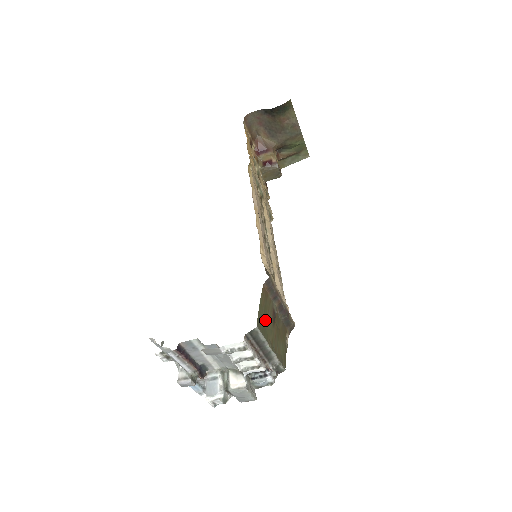
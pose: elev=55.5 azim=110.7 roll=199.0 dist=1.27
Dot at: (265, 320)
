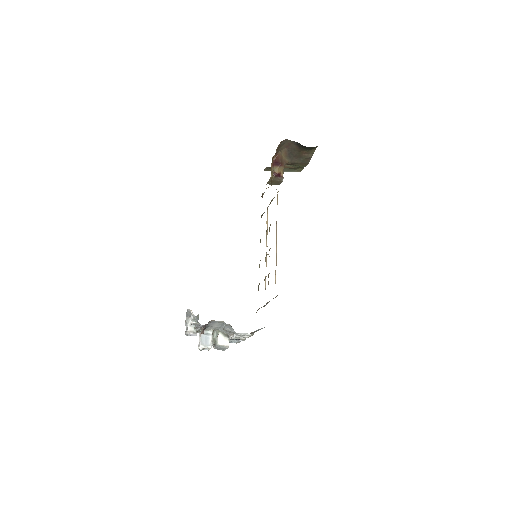
Dot at: occluded
